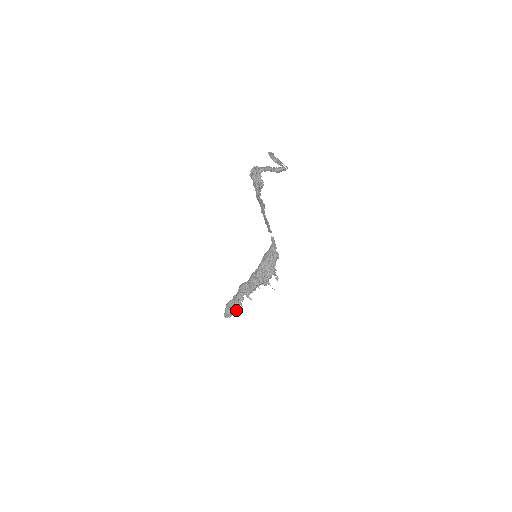
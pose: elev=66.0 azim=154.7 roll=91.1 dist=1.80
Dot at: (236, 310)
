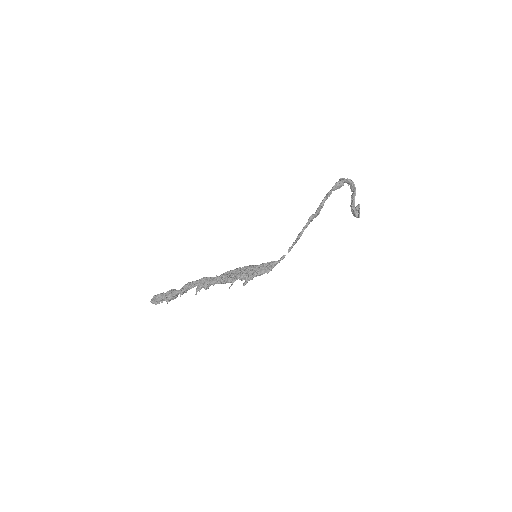
Dot at: (168, 301)
